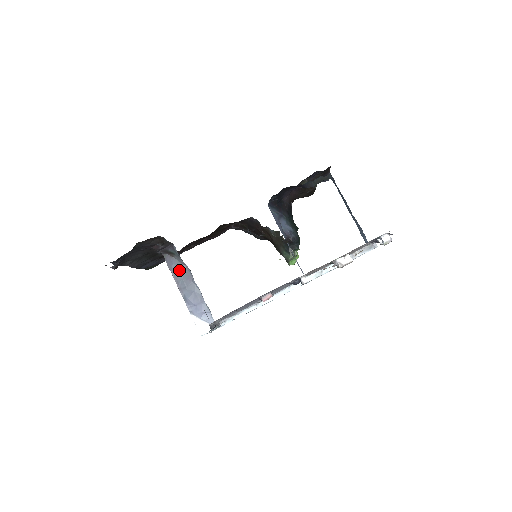
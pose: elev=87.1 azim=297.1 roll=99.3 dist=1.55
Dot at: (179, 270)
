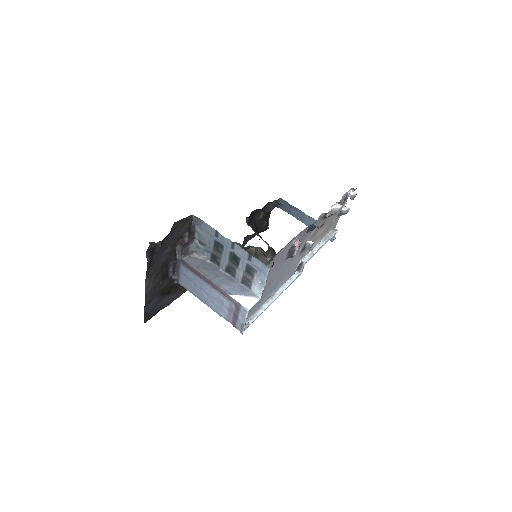
Dot at: (203, 266)
